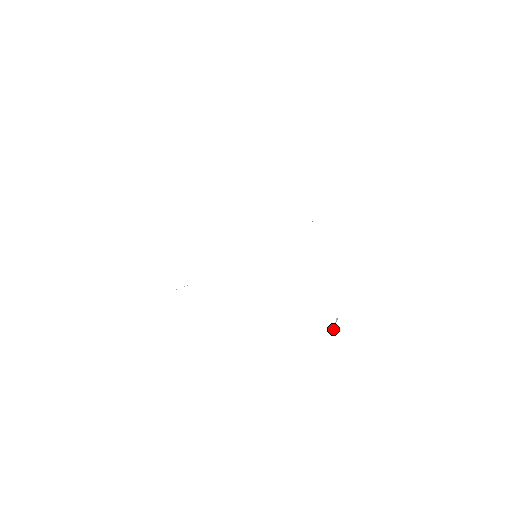
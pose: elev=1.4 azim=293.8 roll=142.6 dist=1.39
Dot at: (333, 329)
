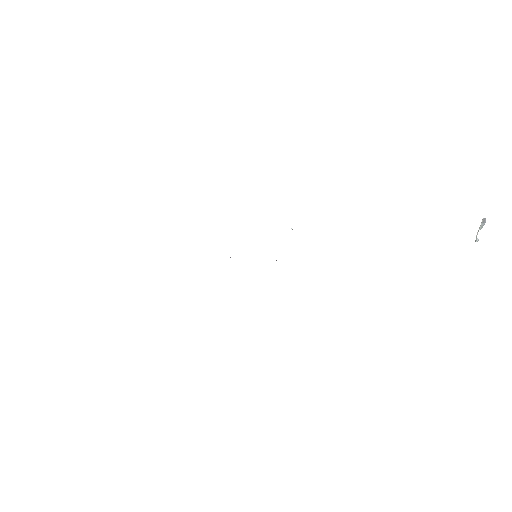
Dot at: occluded
